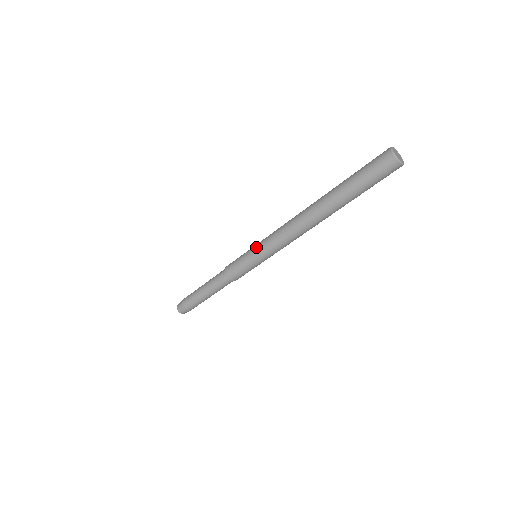
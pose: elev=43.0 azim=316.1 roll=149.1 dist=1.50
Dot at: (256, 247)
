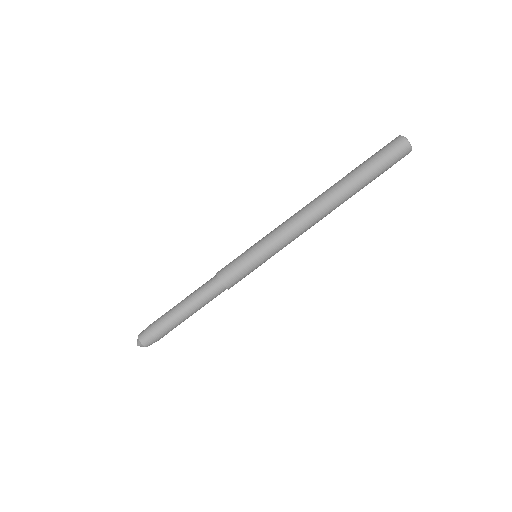
Dot at: (259, 241)
